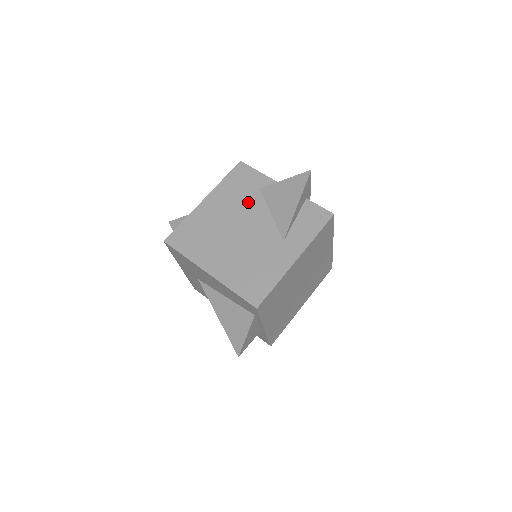
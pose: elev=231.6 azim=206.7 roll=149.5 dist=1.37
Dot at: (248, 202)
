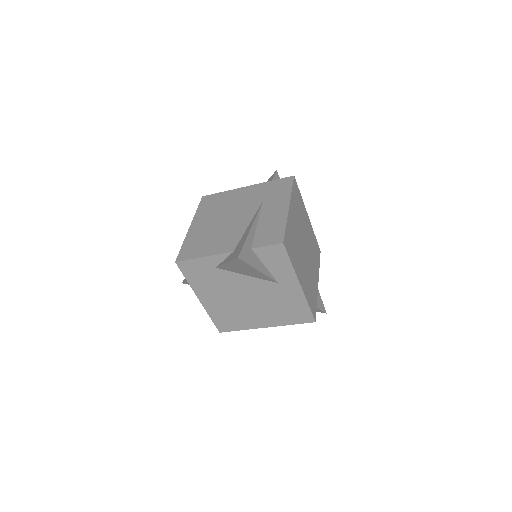
Dot at: (223, 281)
